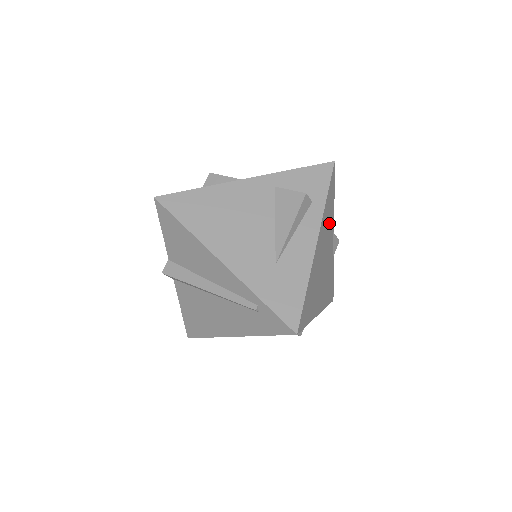
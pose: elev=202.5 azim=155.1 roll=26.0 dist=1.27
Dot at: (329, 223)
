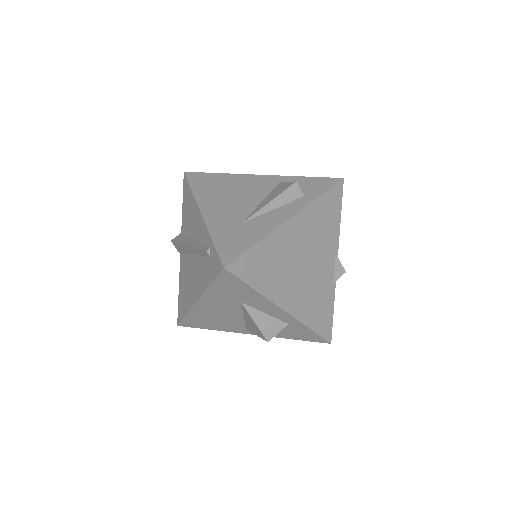
Dot at: (325, 231)
